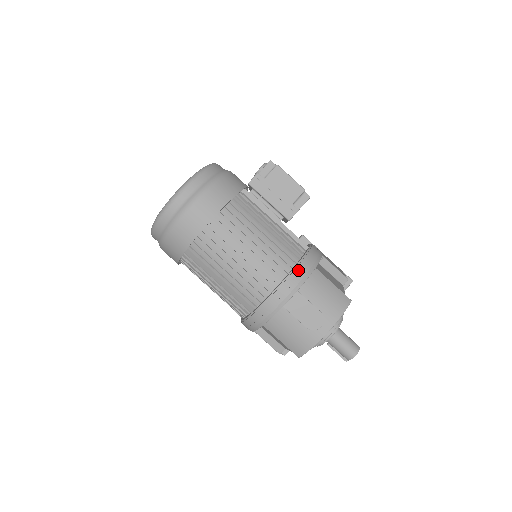
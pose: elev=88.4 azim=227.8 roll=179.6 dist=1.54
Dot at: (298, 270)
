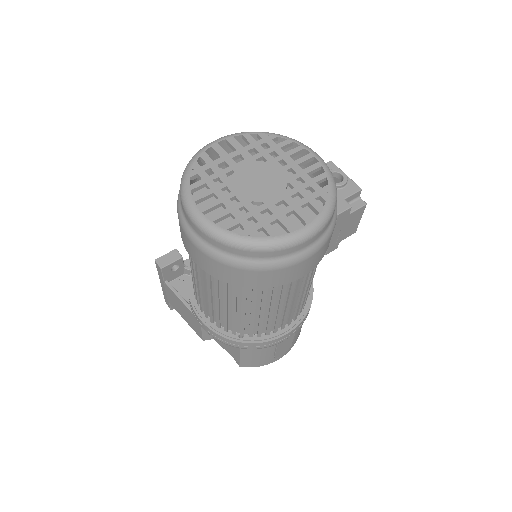
Dot at: occluded
